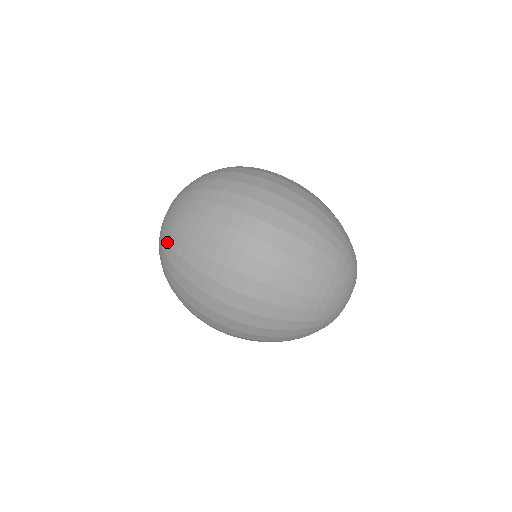
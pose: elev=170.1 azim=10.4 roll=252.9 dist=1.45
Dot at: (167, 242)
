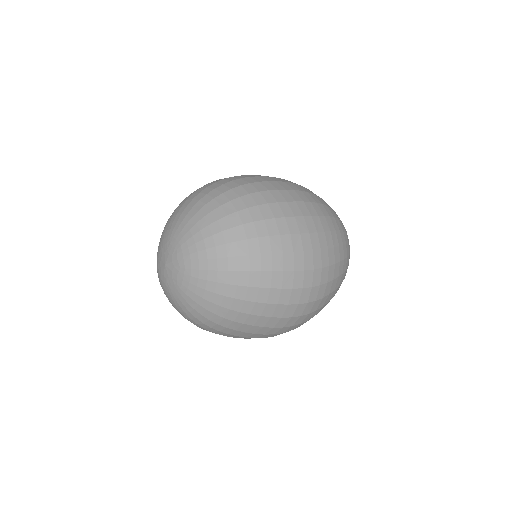
Dot at: (208, 319)
